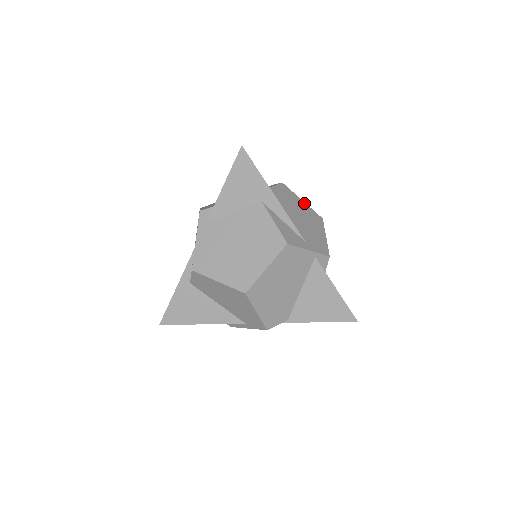
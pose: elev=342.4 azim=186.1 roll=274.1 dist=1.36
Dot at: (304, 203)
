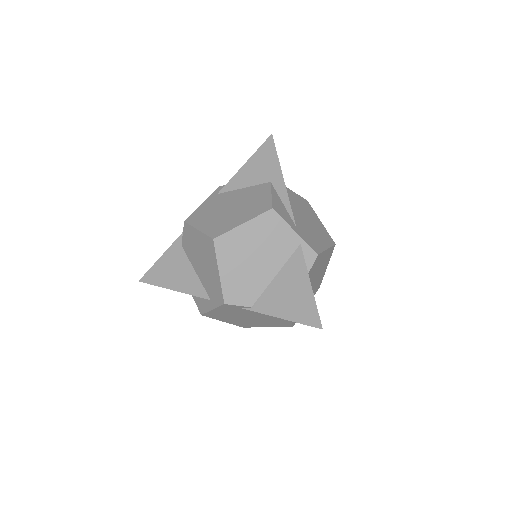
Dot at: (321, 223)
